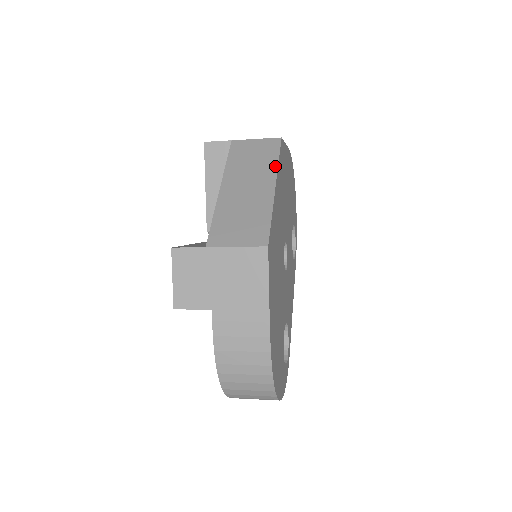
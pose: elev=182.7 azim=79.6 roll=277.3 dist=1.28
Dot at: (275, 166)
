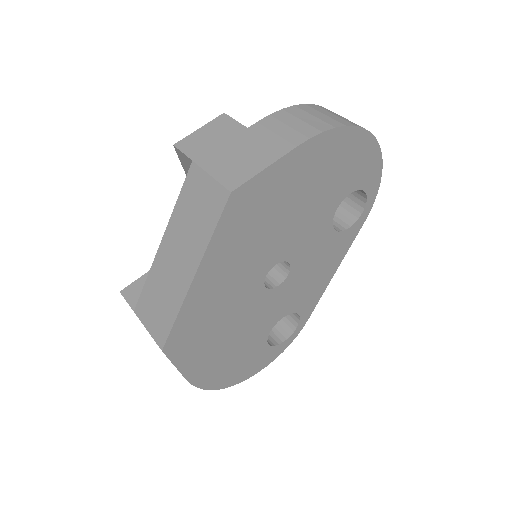
Dot at: (204, 245)
